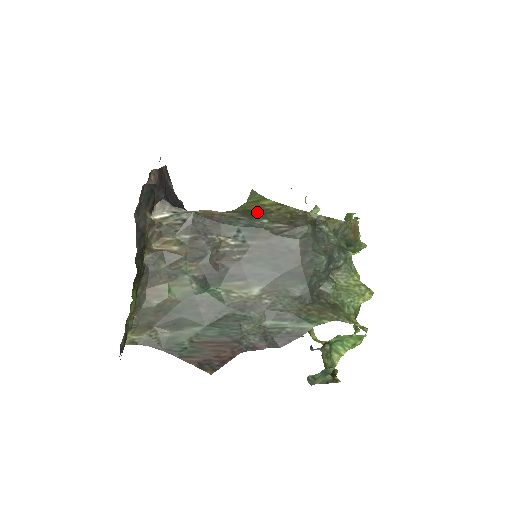
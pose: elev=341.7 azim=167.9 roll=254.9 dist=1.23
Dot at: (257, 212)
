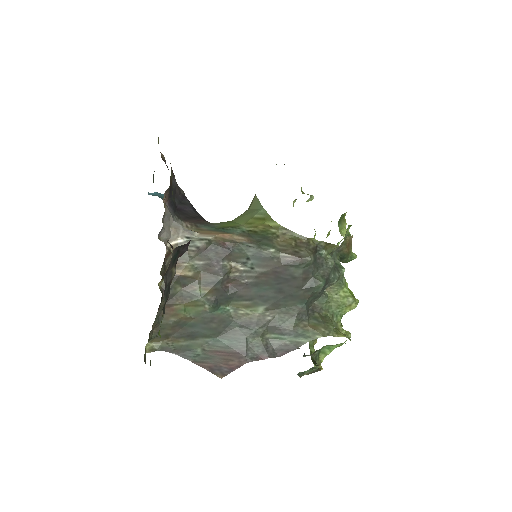
Dot at: (264, 236)
